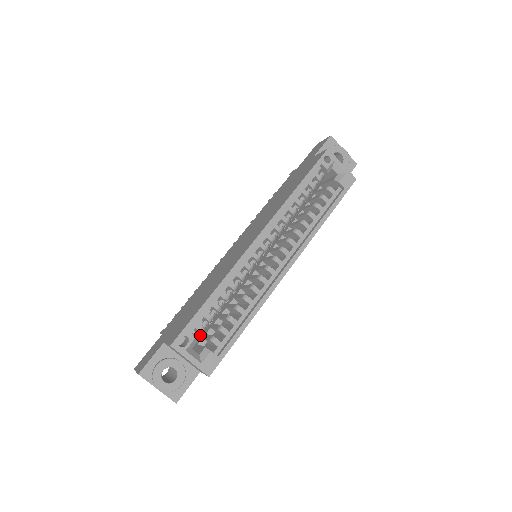
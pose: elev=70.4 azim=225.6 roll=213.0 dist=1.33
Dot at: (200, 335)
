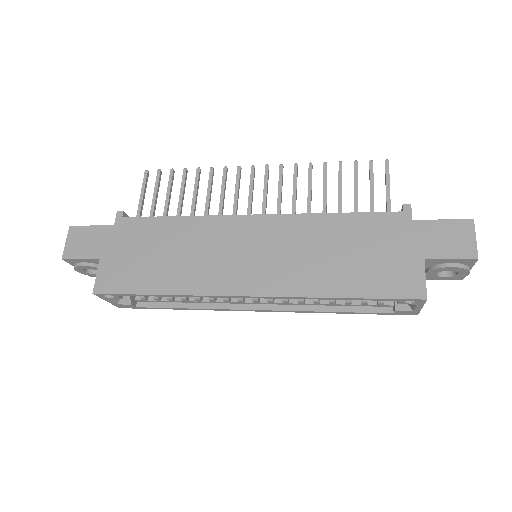
Dot at: occluded
